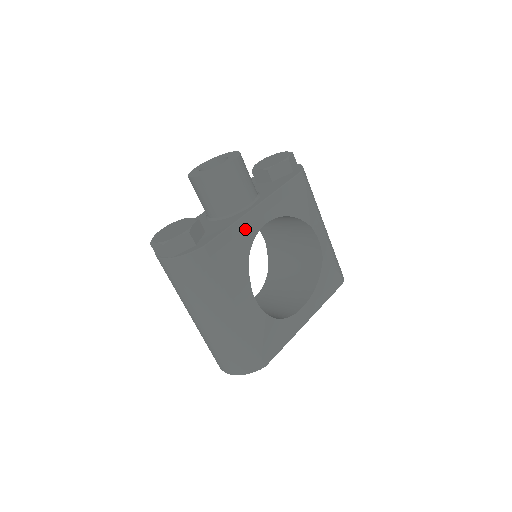
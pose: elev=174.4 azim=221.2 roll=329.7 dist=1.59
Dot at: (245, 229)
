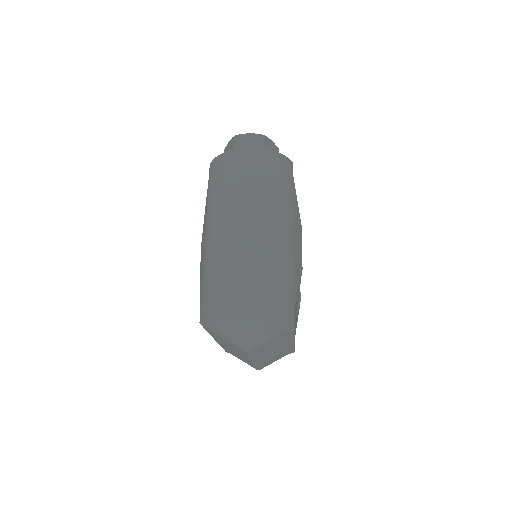
Dot at: occluded
